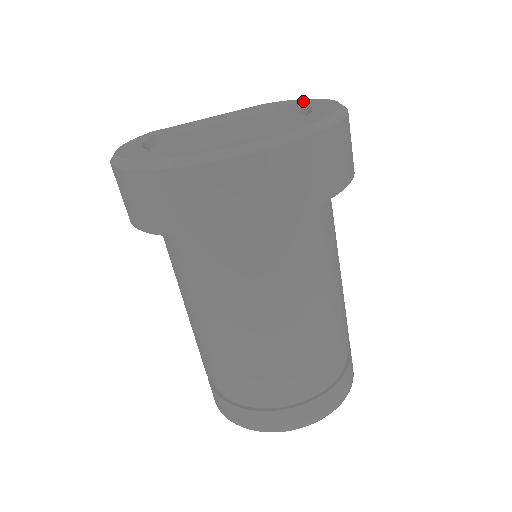
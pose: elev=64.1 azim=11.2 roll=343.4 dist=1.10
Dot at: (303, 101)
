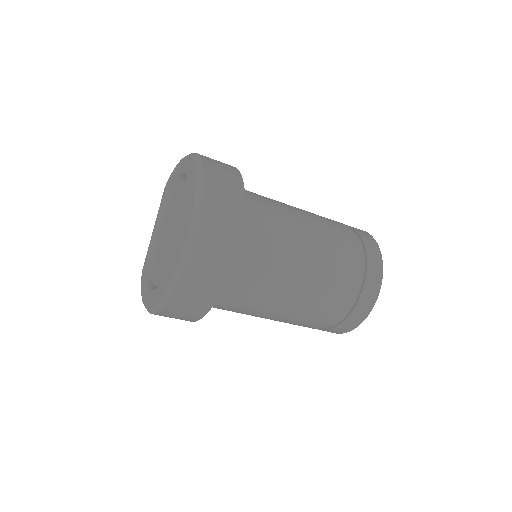
Dot at: (177, 170)
